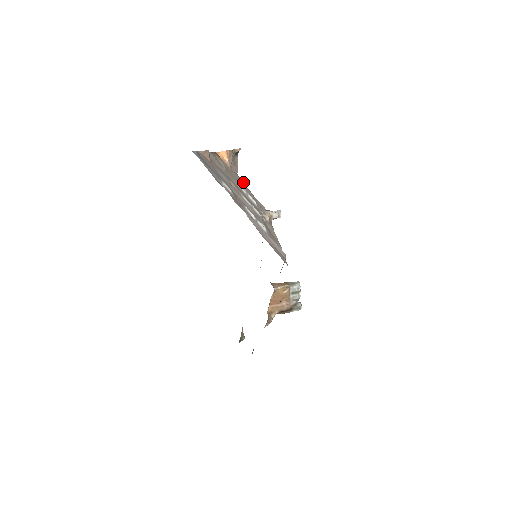
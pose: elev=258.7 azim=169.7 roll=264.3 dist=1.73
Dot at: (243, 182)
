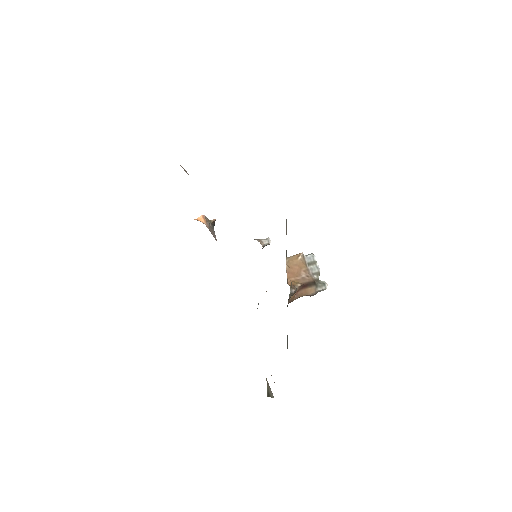
Dot at: occluded
